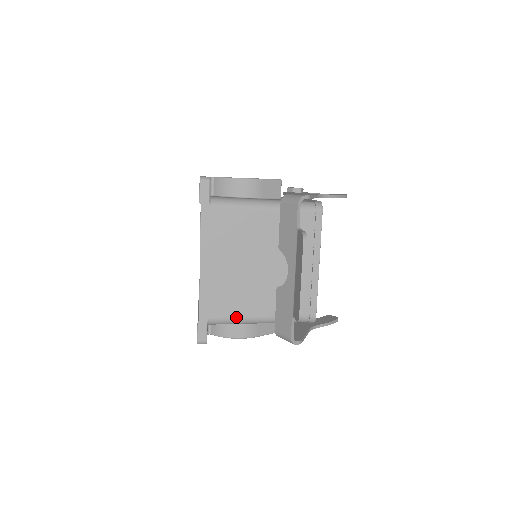
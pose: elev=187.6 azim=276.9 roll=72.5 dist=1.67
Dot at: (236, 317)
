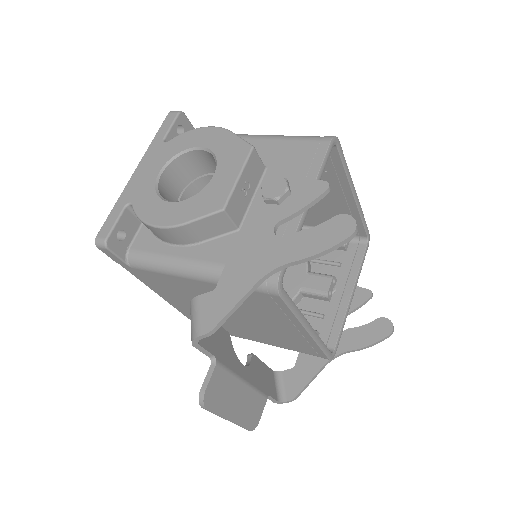
Dot at: (235, 336)
